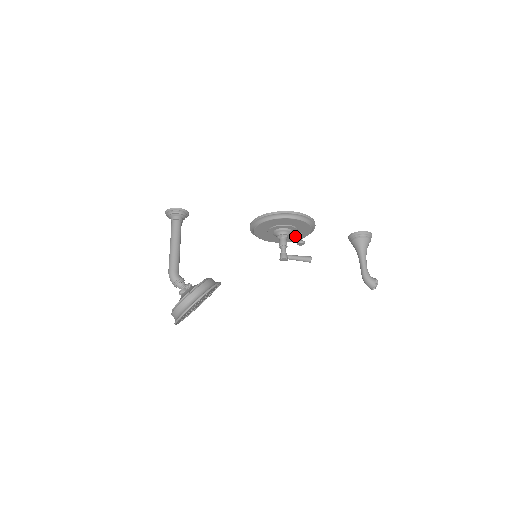
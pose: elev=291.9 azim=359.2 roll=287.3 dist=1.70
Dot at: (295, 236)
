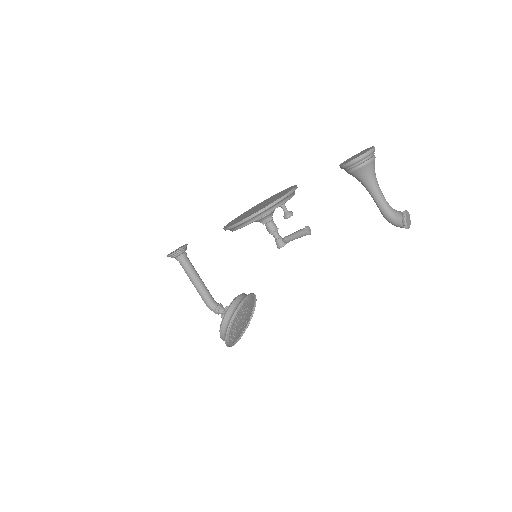
Dot at: occluded
